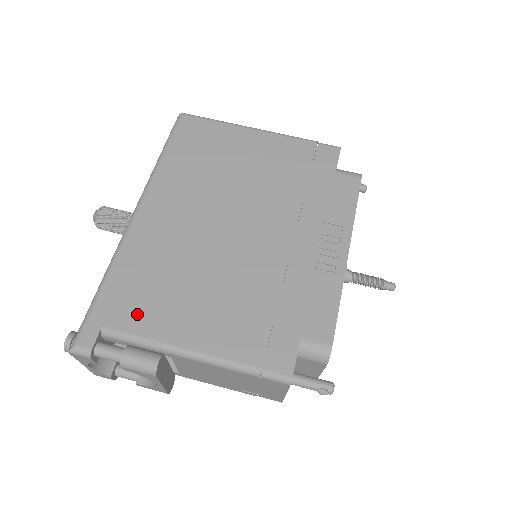
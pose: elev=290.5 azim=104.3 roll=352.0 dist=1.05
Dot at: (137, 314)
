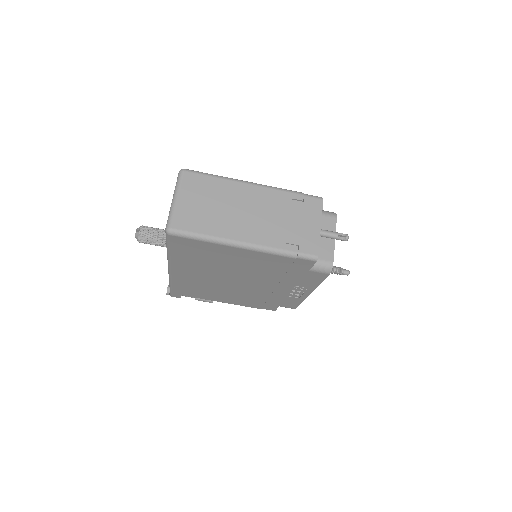
Dot at: (195, 295)
